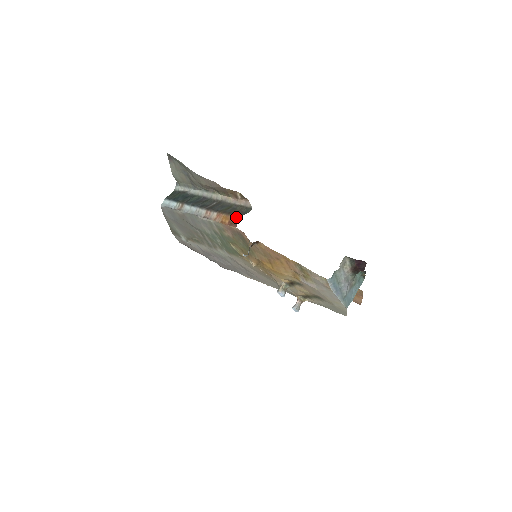
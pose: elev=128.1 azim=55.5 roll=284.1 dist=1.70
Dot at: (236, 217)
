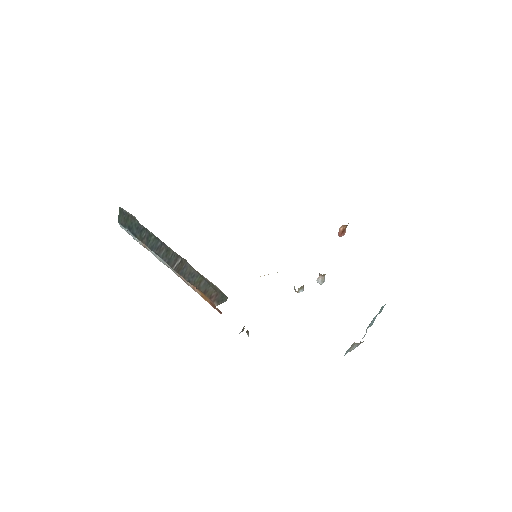
Dot at: (215, 305)
